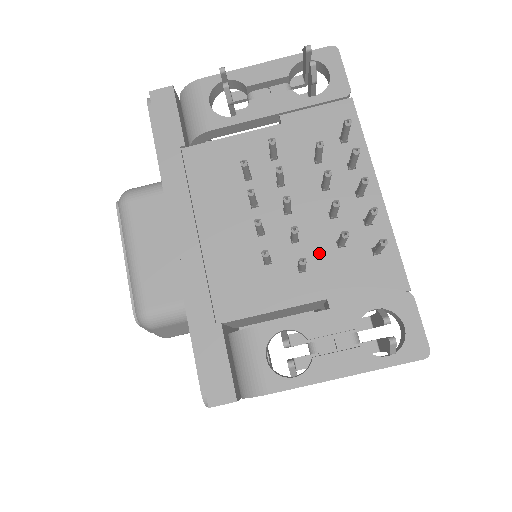
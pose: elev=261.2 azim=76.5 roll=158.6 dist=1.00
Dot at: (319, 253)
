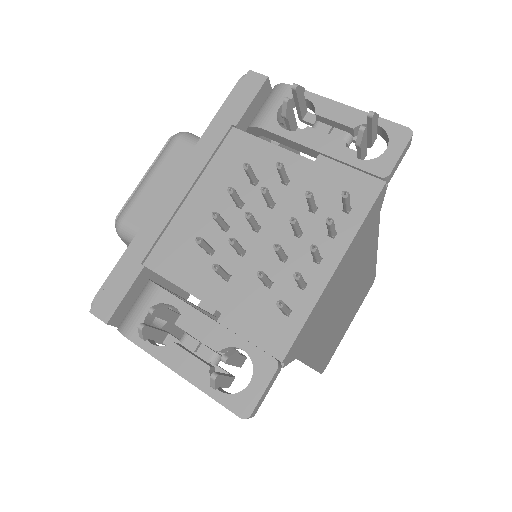
Dot at: (248, 277)
